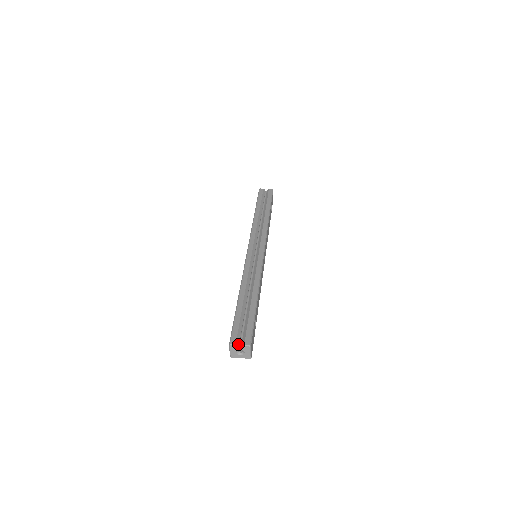
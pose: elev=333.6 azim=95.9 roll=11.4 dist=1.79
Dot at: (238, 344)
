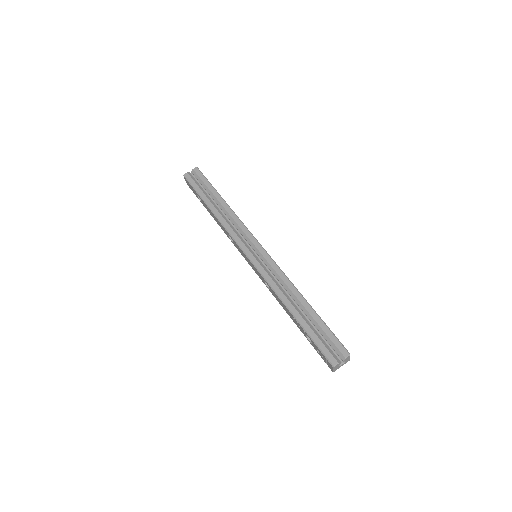
Dot at: (338, 360)
